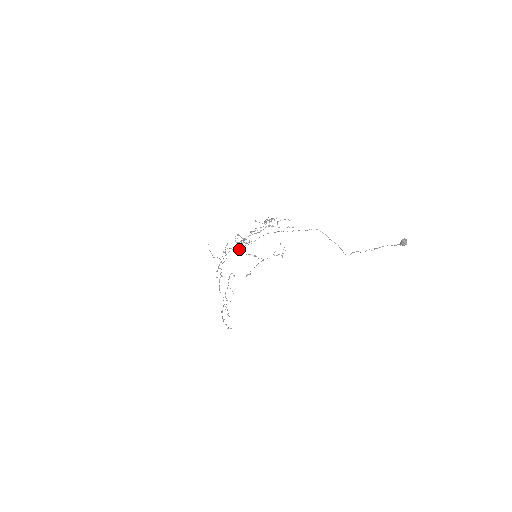
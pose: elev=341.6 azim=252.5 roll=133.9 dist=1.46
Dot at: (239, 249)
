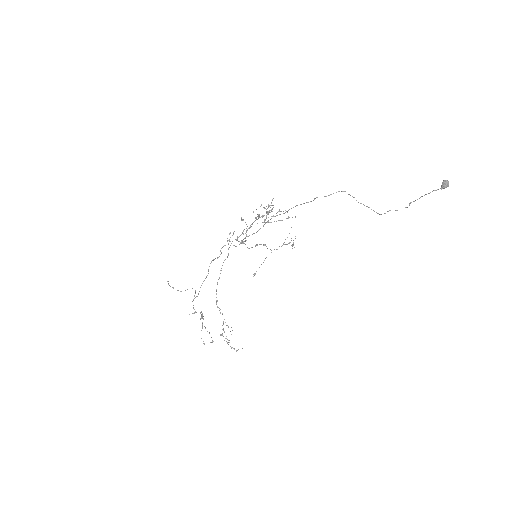
Dot at: (242, 241)
